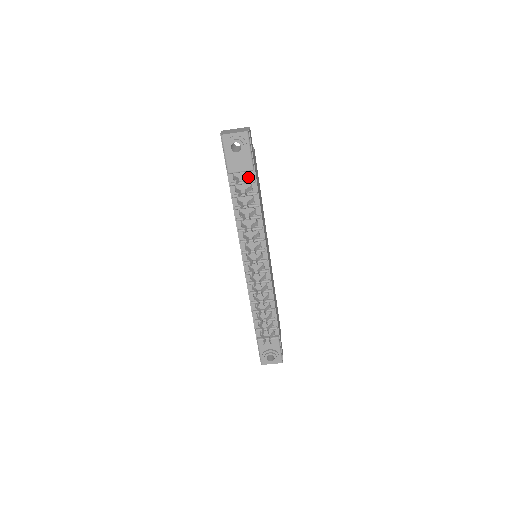
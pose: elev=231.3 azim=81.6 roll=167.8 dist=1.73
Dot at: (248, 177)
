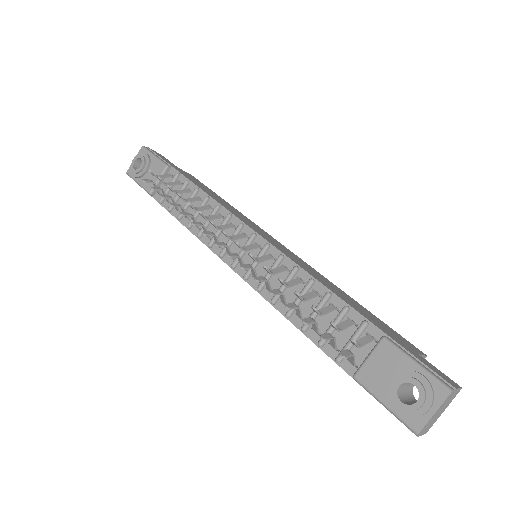
Dot at: (167, 176)
